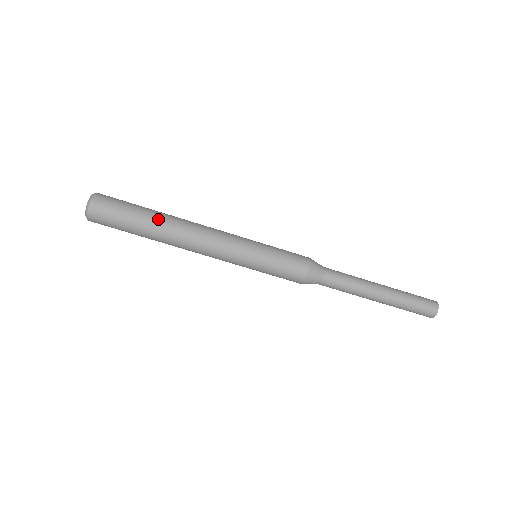
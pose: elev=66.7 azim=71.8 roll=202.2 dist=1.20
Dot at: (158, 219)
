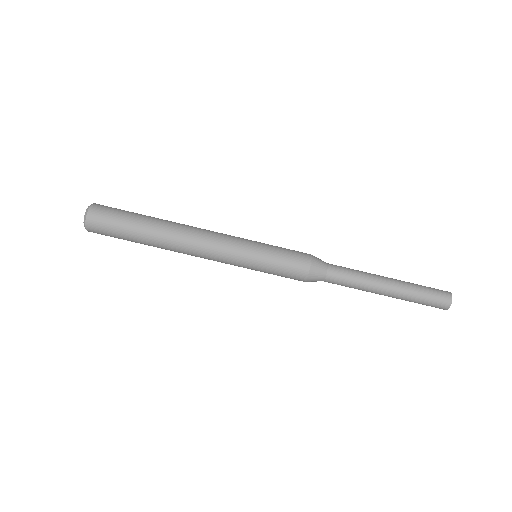
Dot at: (158, 218)
